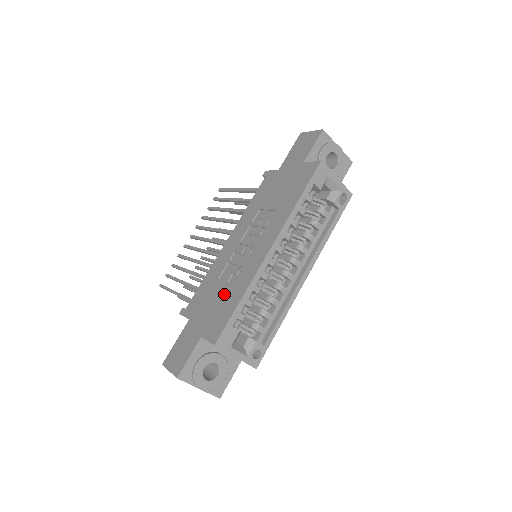
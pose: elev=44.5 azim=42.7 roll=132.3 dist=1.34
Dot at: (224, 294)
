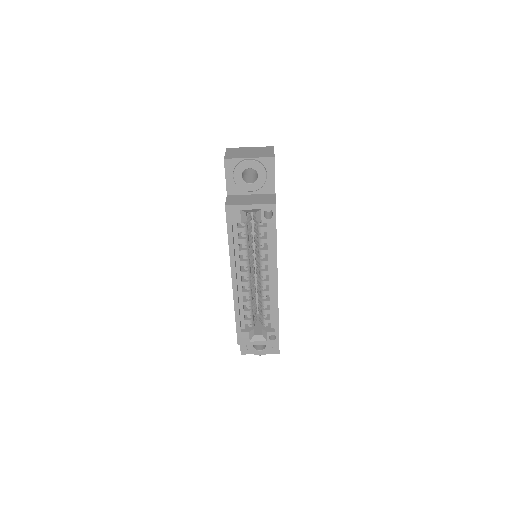
Dot at: occluded
